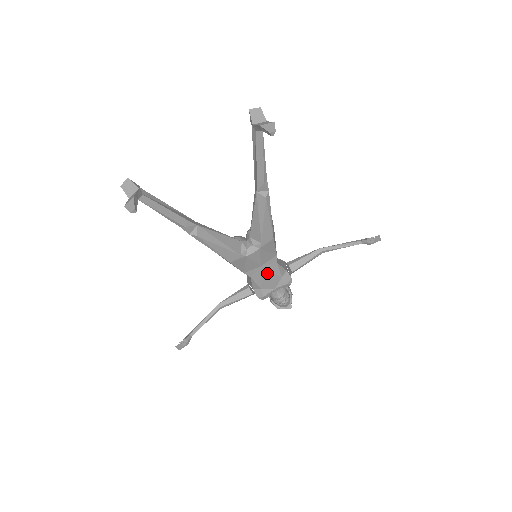
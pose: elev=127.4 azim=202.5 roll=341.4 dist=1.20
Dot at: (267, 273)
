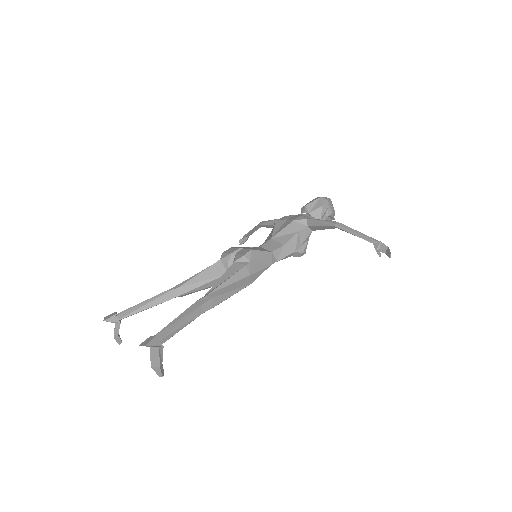
Dot at: occluded
